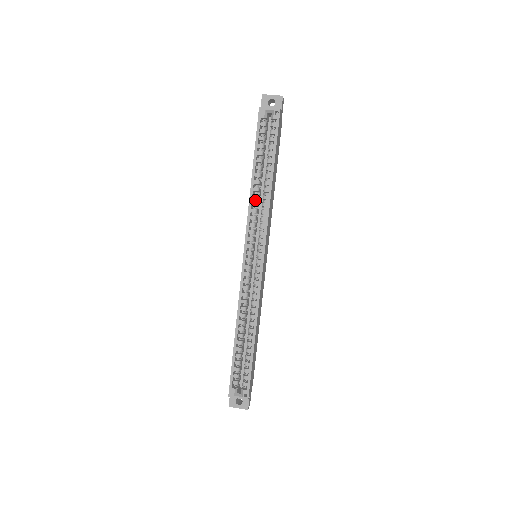
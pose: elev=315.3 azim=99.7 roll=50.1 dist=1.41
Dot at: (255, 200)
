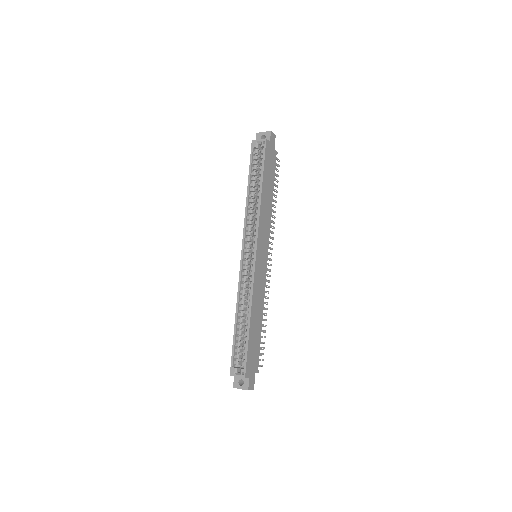
Dot at: occluded
